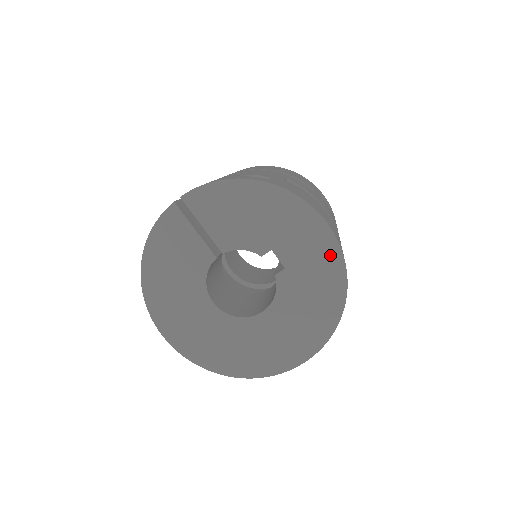
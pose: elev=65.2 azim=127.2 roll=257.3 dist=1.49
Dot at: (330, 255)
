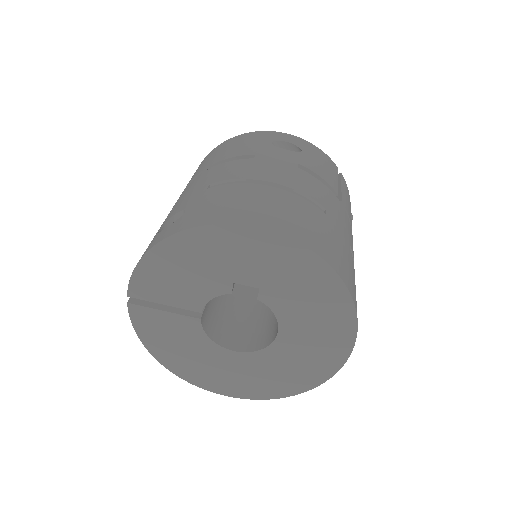
Dot at: (285, 250)
